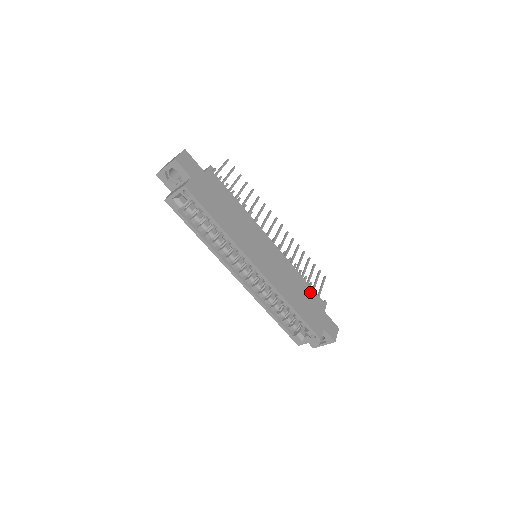
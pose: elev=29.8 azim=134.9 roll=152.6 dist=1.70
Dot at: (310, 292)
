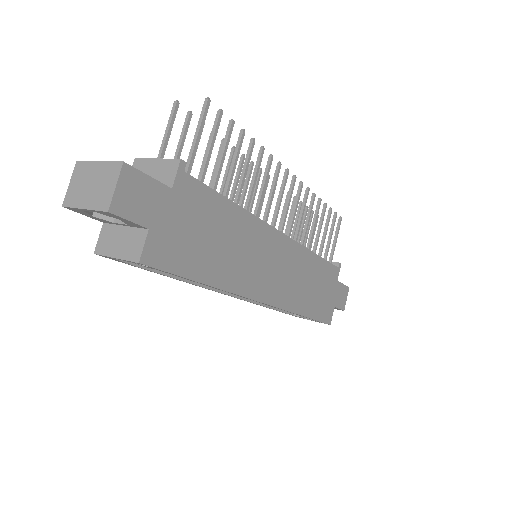
Dot at: (324, 269)
